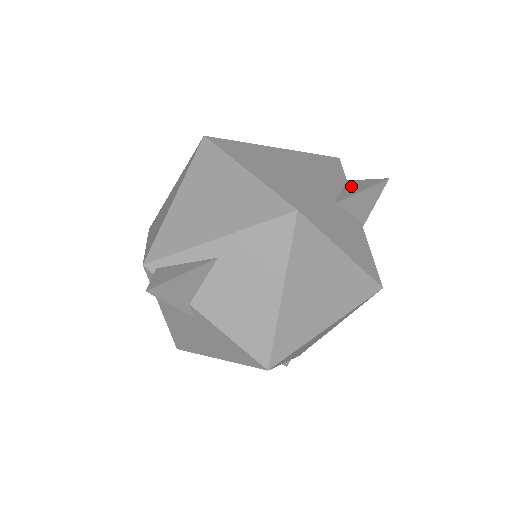
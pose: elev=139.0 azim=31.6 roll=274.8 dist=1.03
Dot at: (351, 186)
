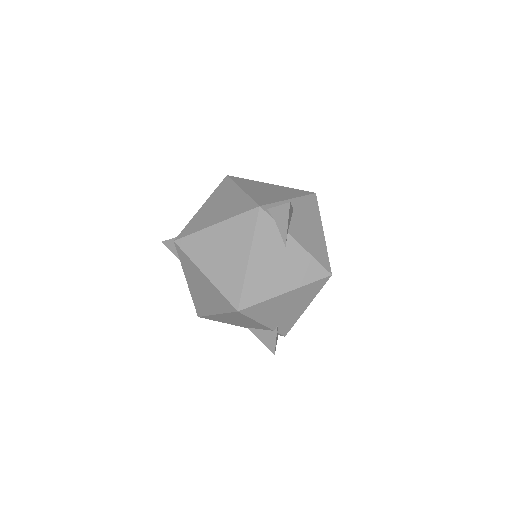
Dot at: occluded
